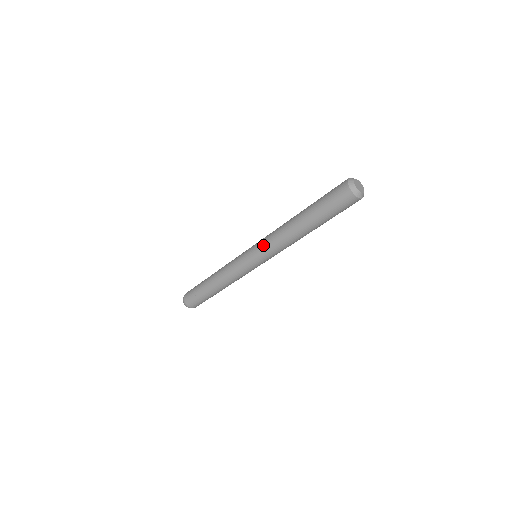
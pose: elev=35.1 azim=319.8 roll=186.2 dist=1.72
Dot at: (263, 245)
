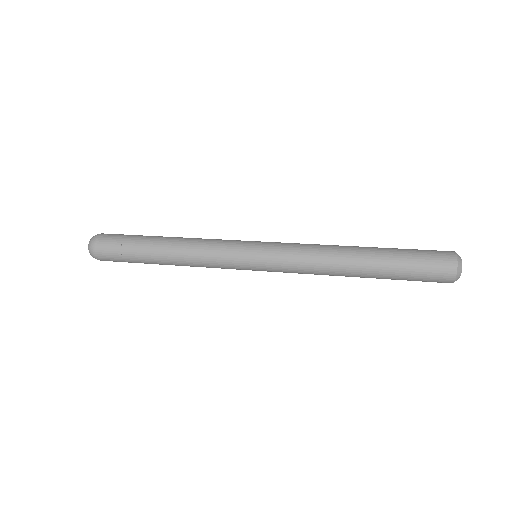
Dot at: (286, 259)
